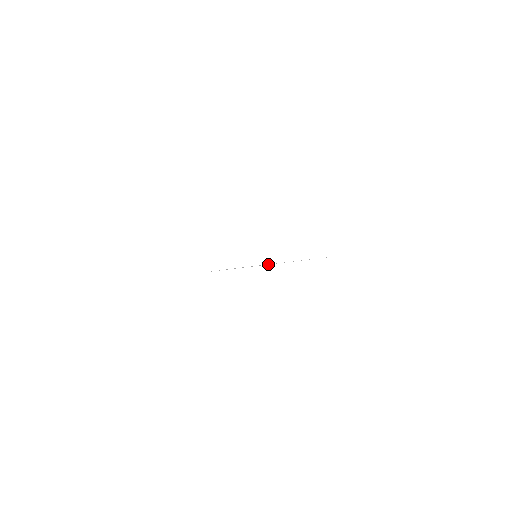
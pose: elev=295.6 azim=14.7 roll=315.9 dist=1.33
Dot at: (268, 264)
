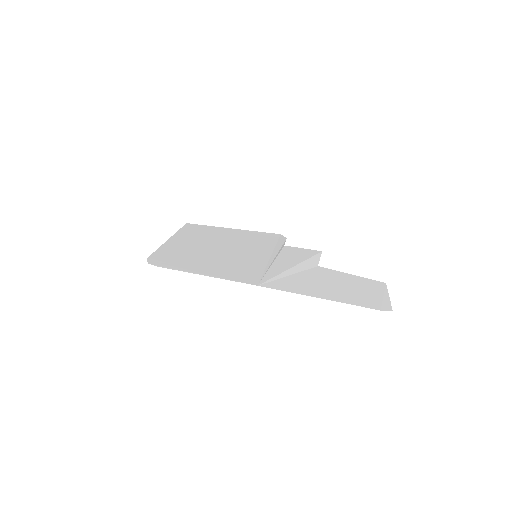
Dot at: (274, 259)
